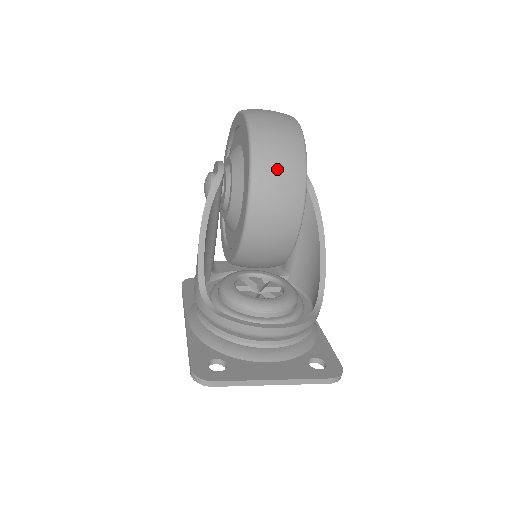
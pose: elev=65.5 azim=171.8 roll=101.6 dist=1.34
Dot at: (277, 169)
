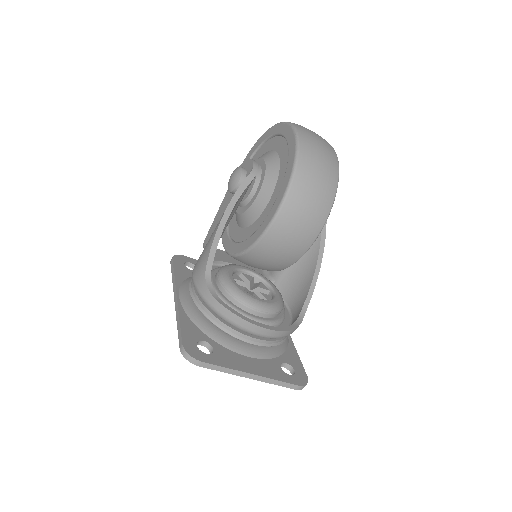
Dot at: (313, 189)
